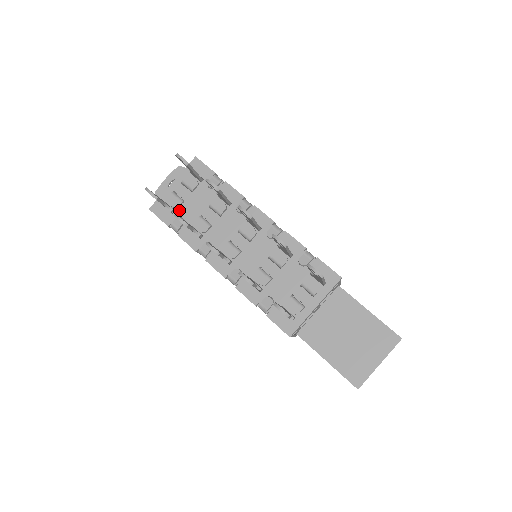
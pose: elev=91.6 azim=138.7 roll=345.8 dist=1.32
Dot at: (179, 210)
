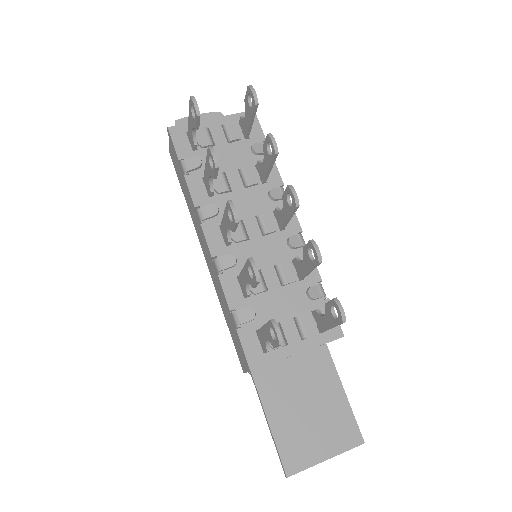
Dot at: (202, 151)
